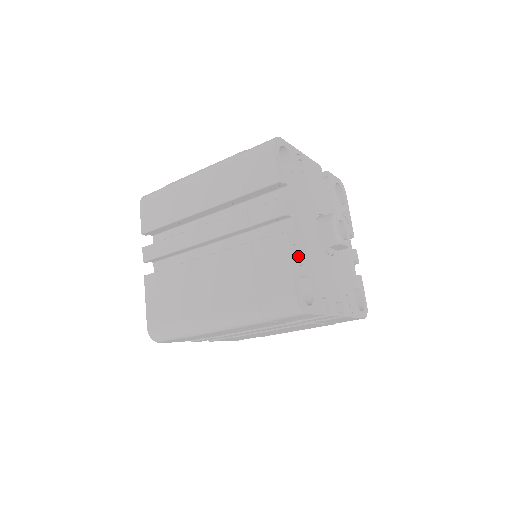
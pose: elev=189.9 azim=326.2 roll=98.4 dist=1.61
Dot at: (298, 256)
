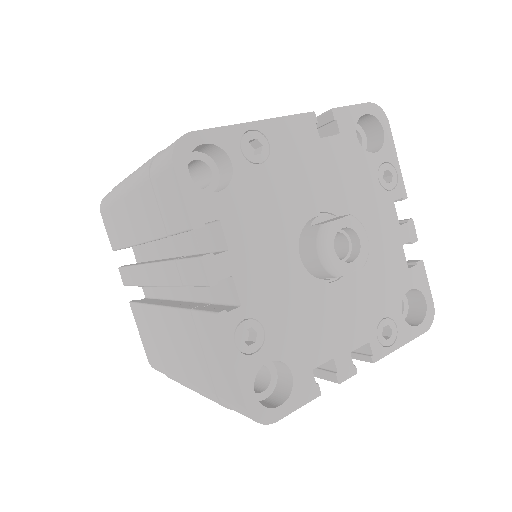
Dot at: (254, 333)
